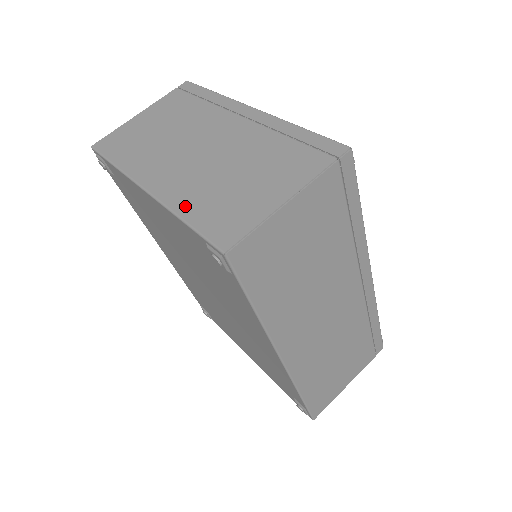
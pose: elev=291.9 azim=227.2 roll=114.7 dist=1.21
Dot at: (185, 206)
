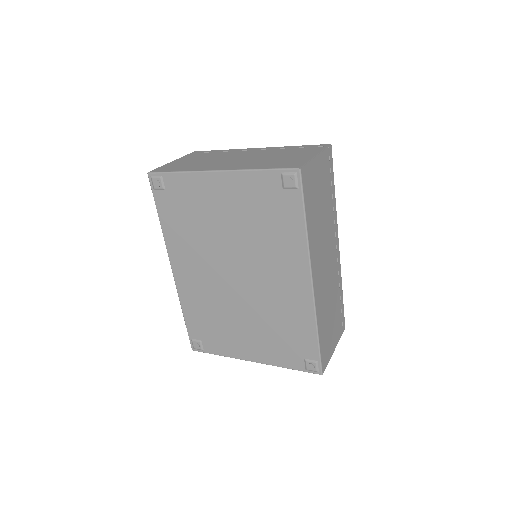
Dot at: (255, 167)
